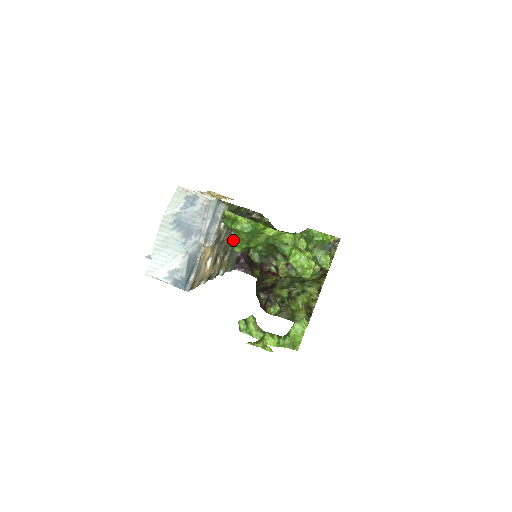
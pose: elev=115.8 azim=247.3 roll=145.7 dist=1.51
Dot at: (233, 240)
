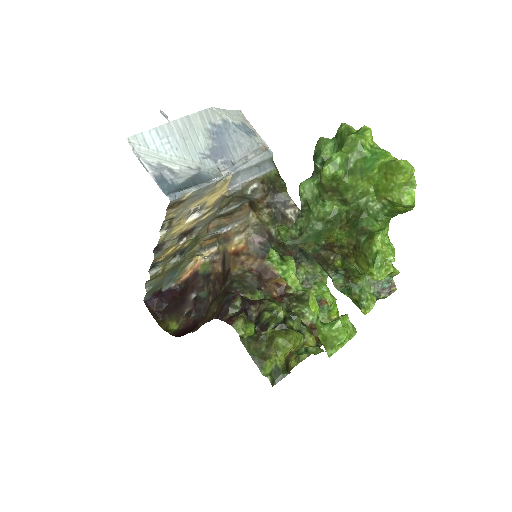
Dot at: (337, 152)
